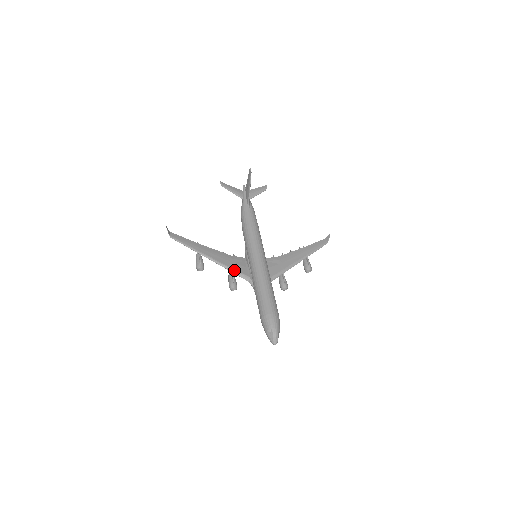
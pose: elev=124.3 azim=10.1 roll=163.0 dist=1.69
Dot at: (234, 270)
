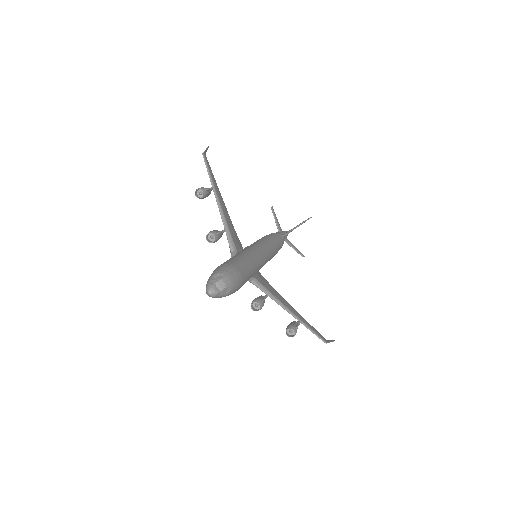
Dot at: (229, 229)
